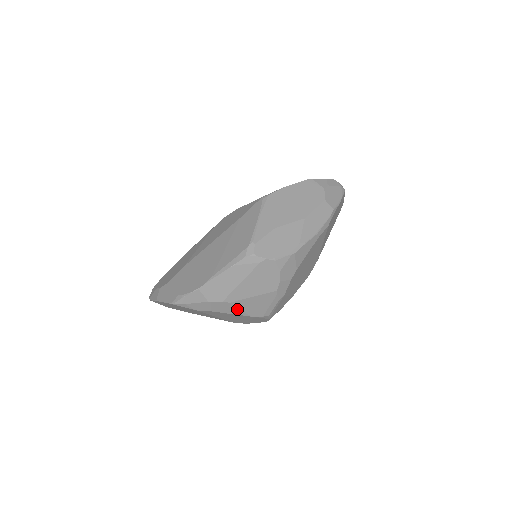
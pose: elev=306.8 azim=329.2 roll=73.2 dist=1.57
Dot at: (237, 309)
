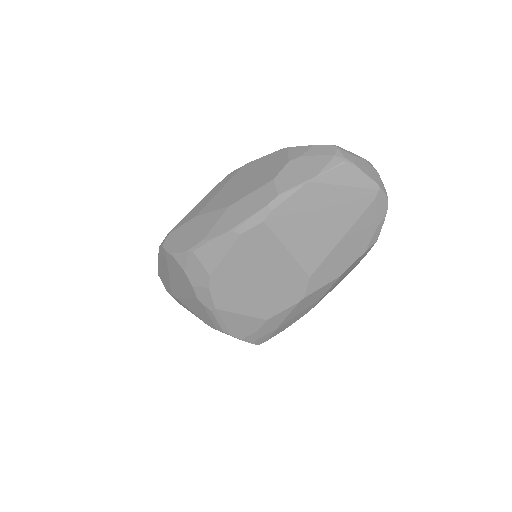
Dot at: (189, 309)
